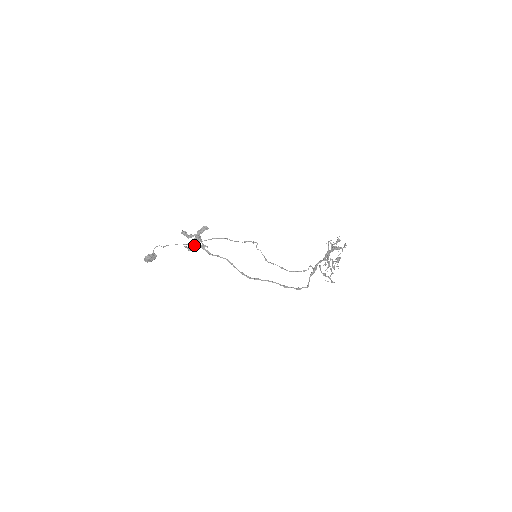
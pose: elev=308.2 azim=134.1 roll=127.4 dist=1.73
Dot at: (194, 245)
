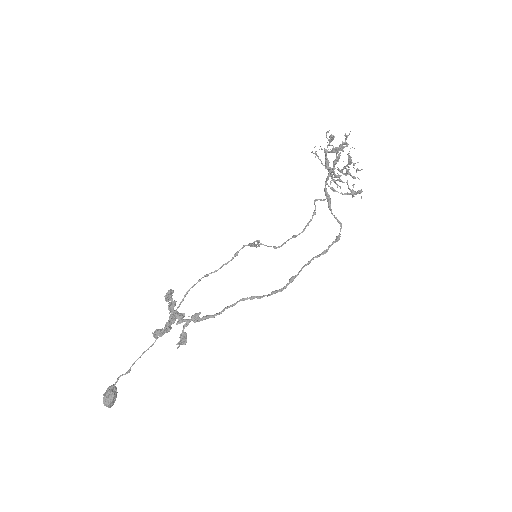
Dot at: (182, 330)
